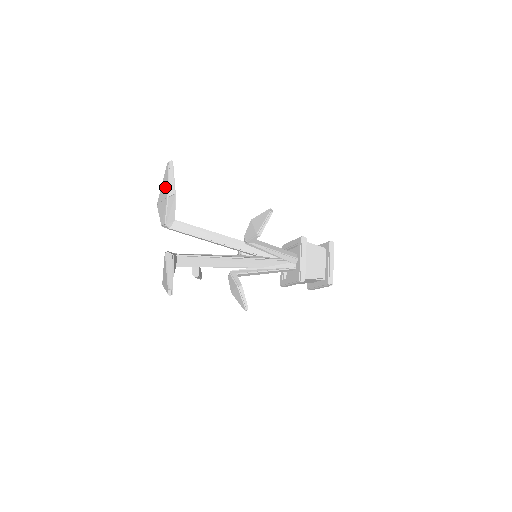
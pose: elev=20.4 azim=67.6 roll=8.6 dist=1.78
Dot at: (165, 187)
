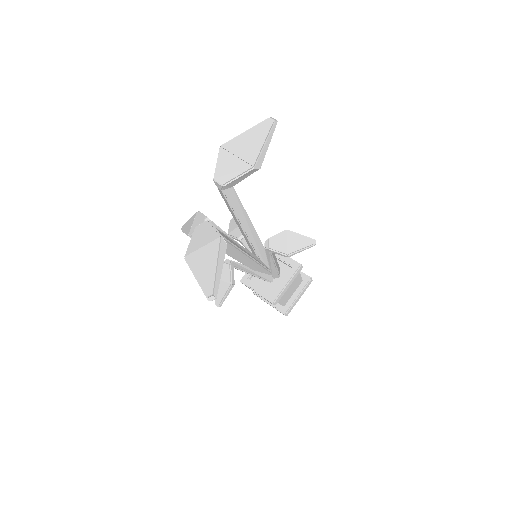
Dot at: (253, 147)
